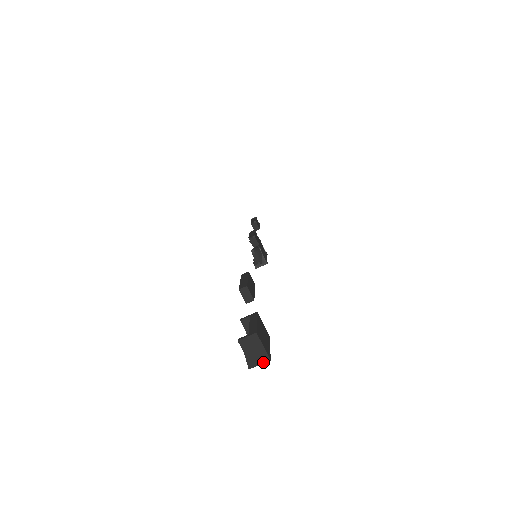
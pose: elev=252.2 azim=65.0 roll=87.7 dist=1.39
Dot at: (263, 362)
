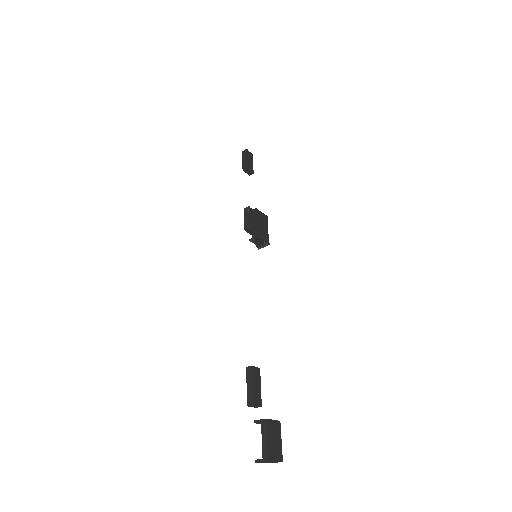
Dot at: occluded
